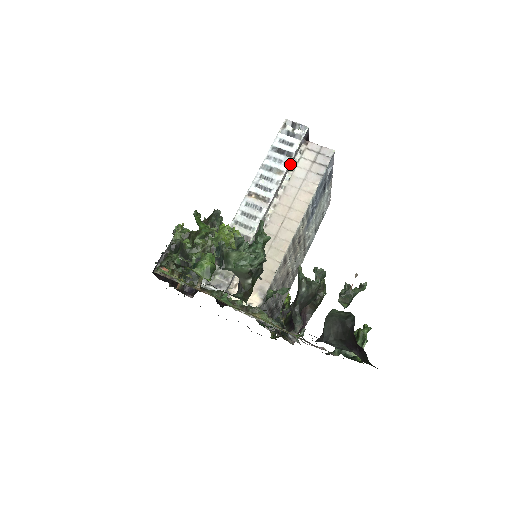
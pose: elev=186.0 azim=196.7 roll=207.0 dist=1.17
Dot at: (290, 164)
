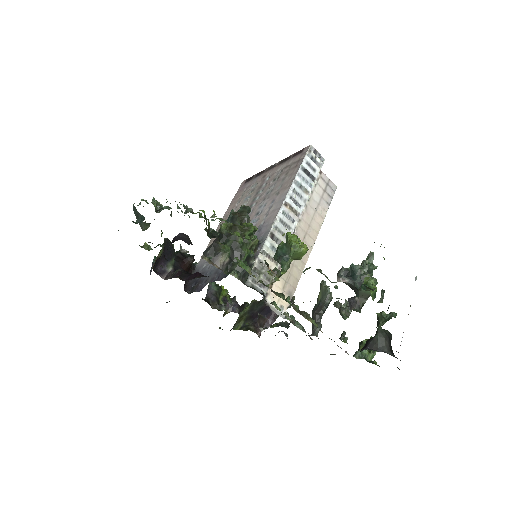
Dot at: (312, 187)
